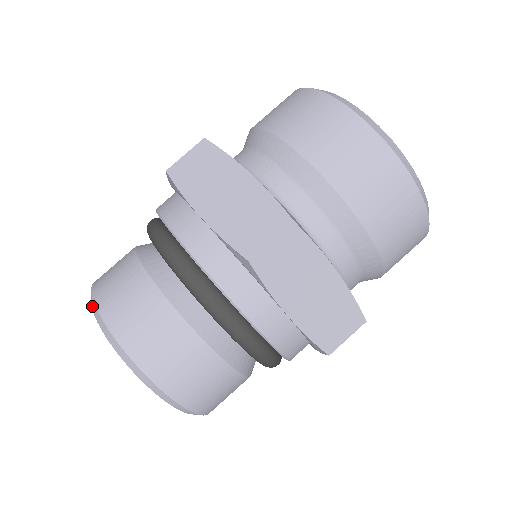
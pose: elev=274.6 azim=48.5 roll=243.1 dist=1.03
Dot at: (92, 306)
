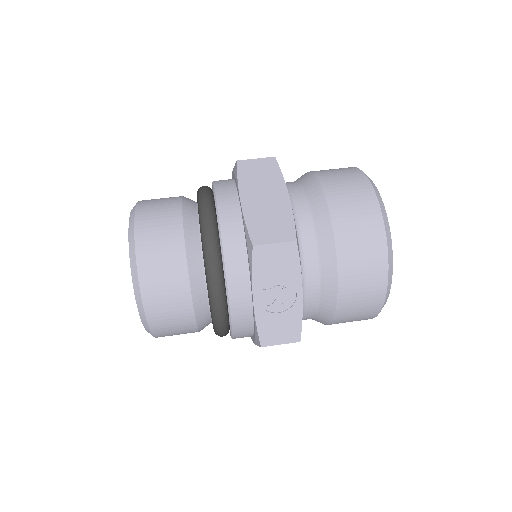
Dot at: occluded
